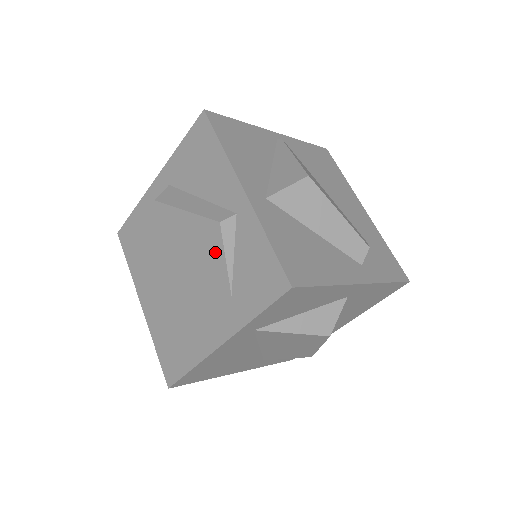
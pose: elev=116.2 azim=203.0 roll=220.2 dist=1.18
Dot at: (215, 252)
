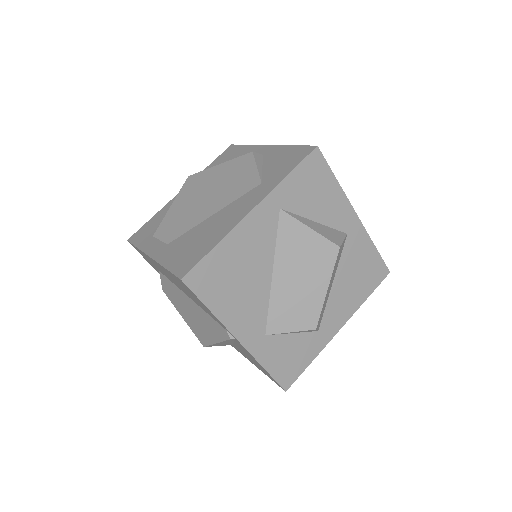
Dot at: (247, 169)
